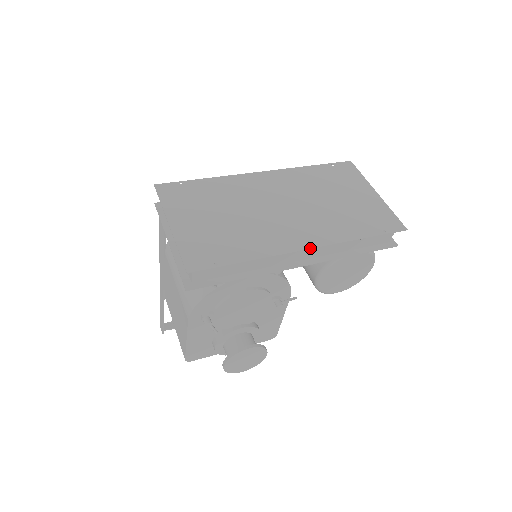
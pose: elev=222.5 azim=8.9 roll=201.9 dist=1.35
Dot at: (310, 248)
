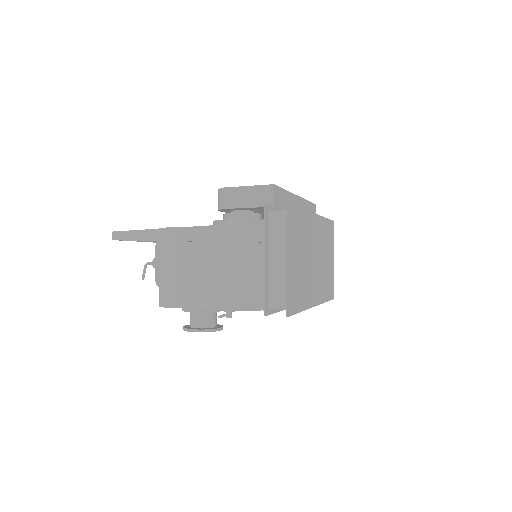
Dot at: occluded
